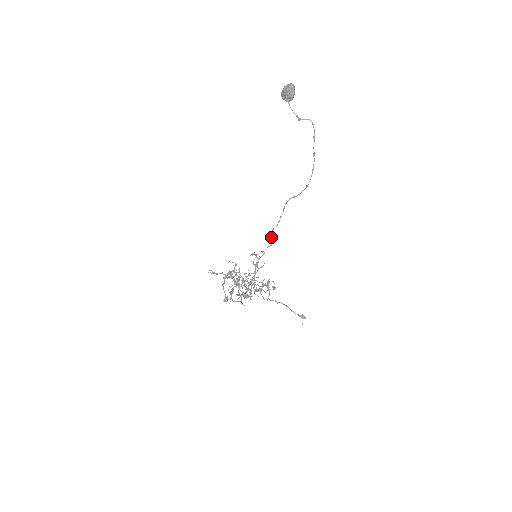
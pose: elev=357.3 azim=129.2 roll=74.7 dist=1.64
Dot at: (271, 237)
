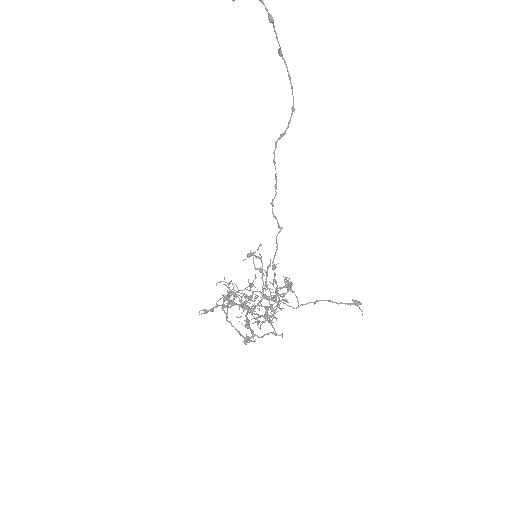
Dot at: (275, 216)
